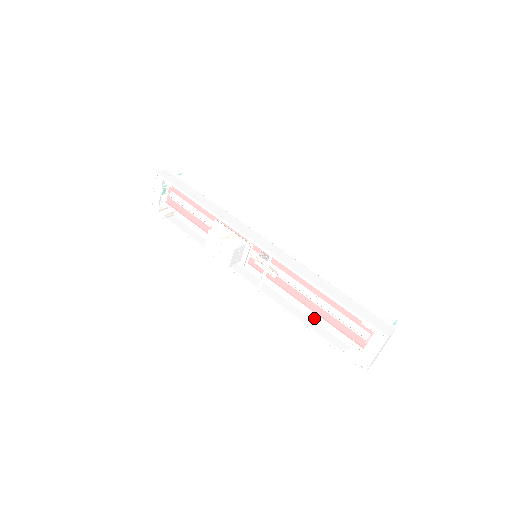
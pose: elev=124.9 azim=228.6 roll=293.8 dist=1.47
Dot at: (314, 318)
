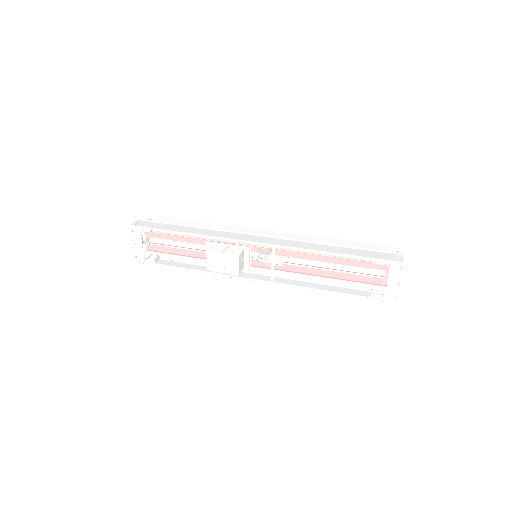
Dot at: (330, 284)
